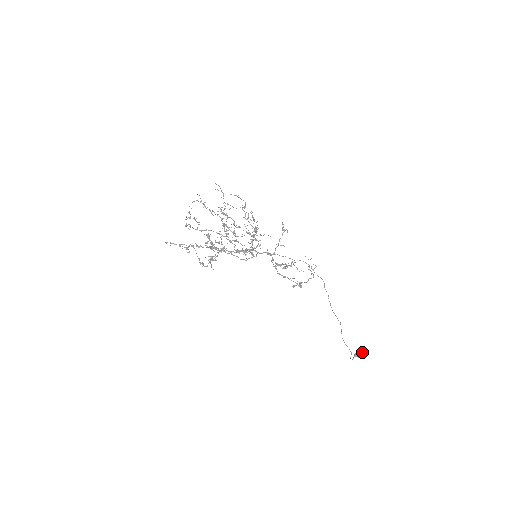
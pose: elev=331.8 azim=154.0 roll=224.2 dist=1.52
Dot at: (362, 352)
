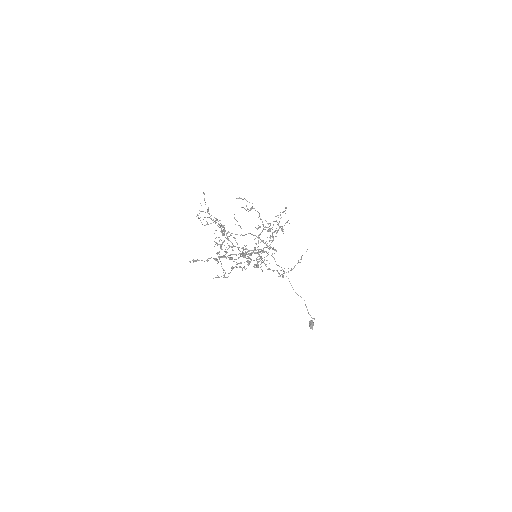
Dot at: (313, 322)
